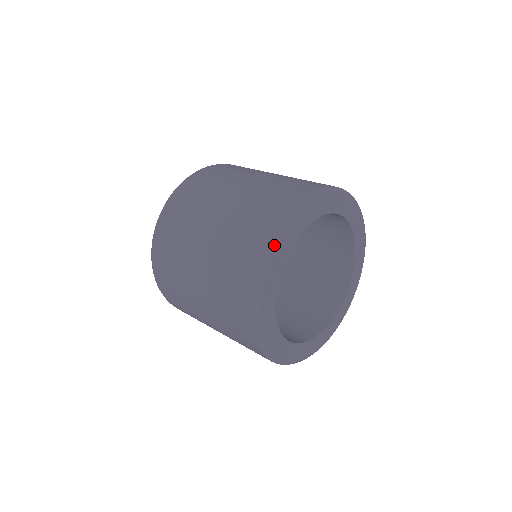
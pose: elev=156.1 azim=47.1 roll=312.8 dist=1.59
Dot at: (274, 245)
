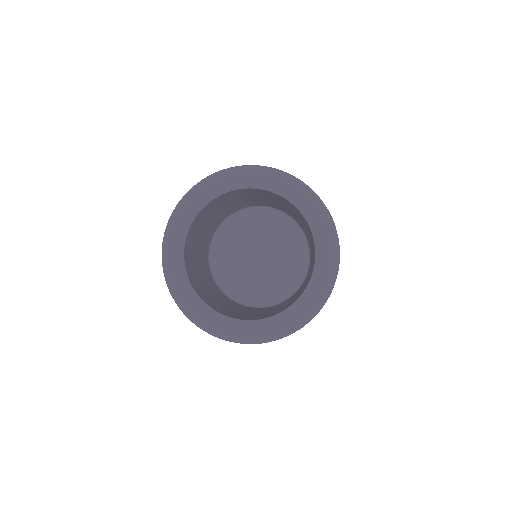
Dot at: (222, 172)
